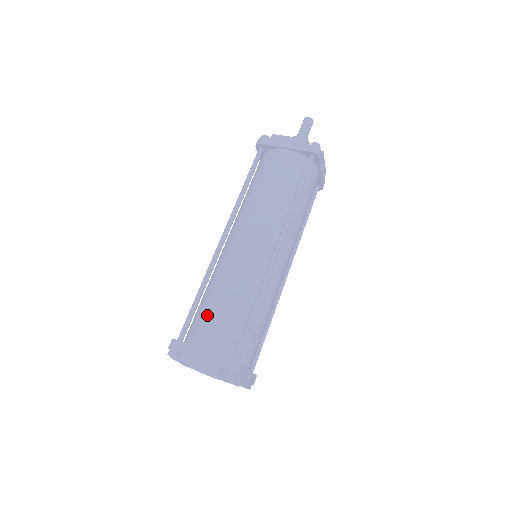
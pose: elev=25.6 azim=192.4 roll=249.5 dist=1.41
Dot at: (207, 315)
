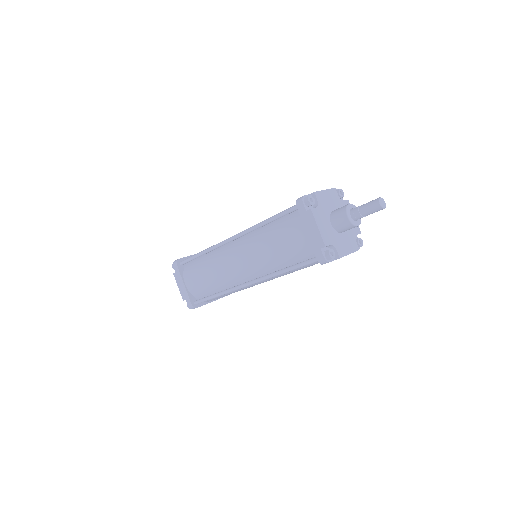
Dot at: (196, 270)
